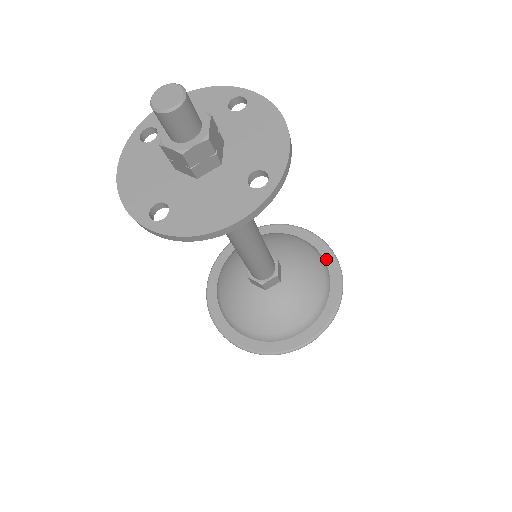
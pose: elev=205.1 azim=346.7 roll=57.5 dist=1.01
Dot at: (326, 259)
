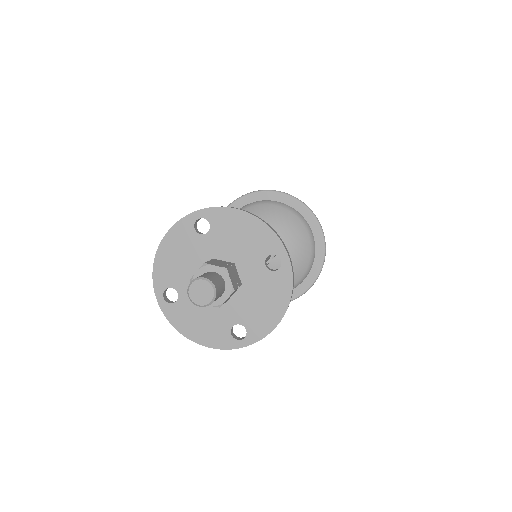
Dot at: (315, 264)
